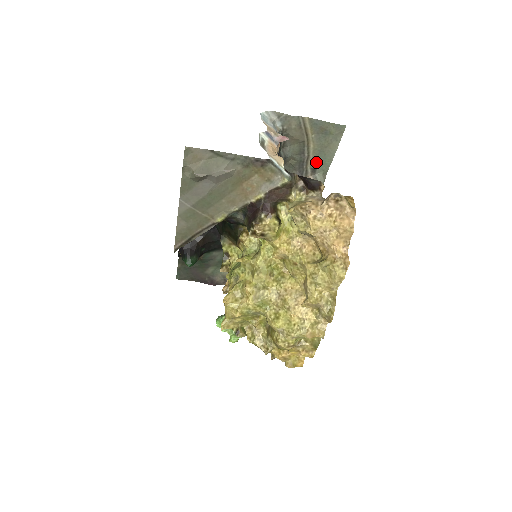
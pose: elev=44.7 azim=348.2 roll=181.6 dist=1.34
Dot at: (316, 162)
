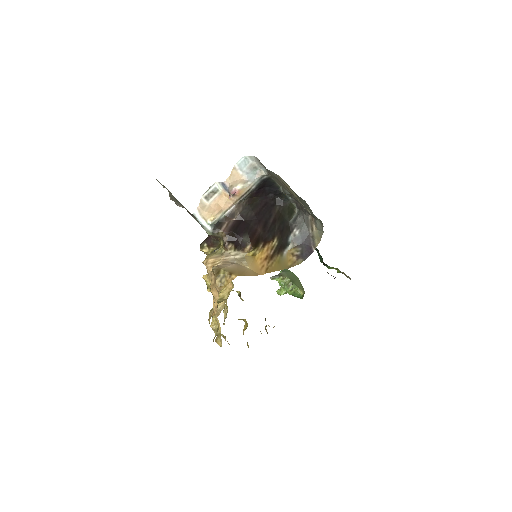
Dot at: occluded
